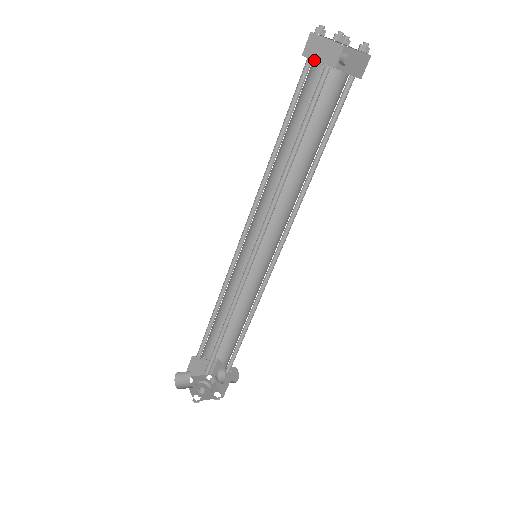
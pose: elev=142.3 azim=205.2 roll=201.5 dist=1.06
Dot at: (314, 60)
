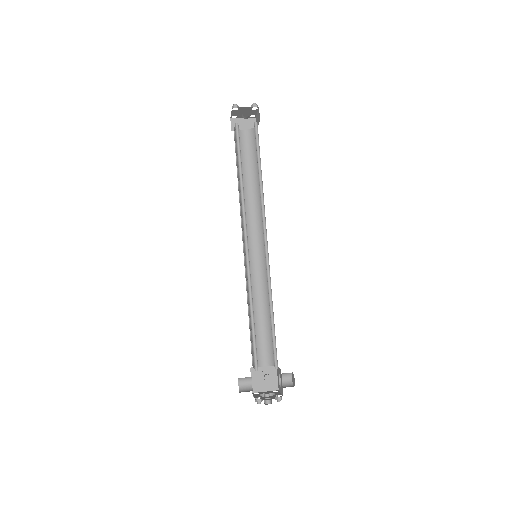
Dot at: occluded
